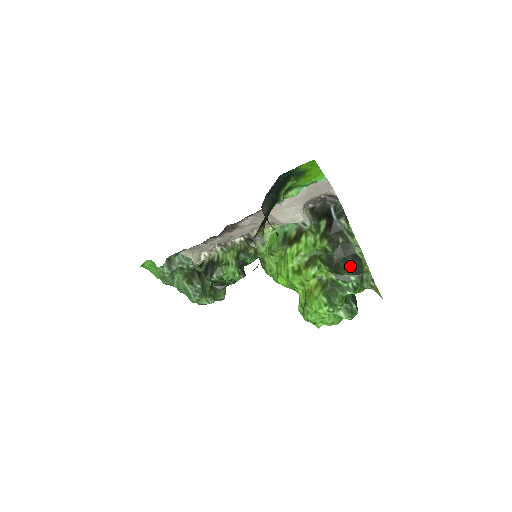
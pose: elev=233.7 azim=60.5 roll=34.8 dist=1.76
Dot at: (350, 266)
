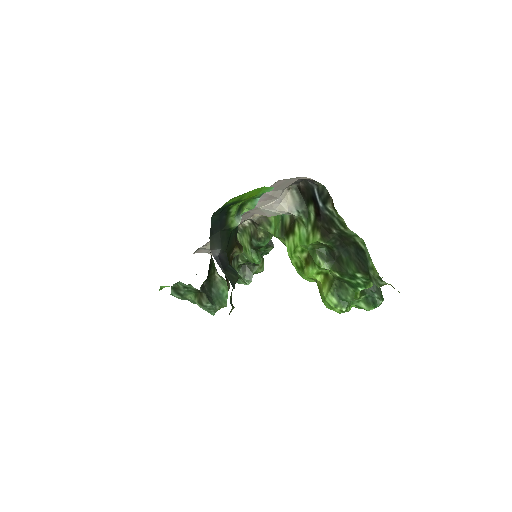
Dot at: (354, 260)
